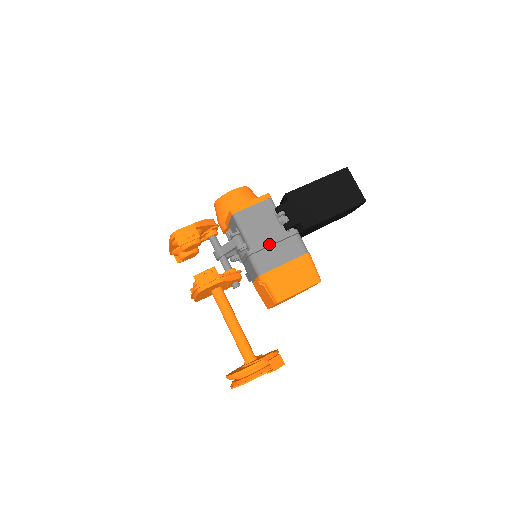
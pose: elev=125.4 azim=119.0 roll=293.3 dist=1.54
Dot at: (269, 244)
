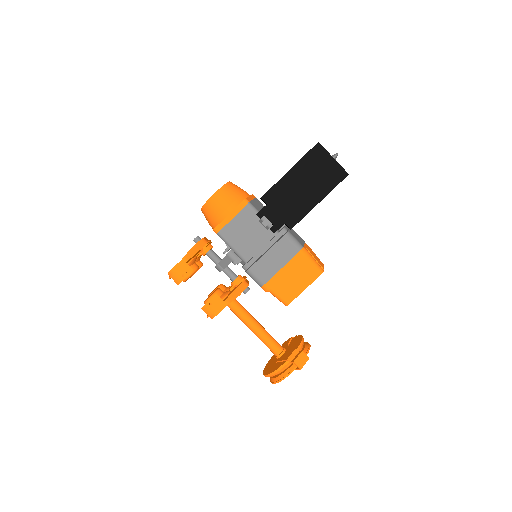
Dot at: (261, 254)
